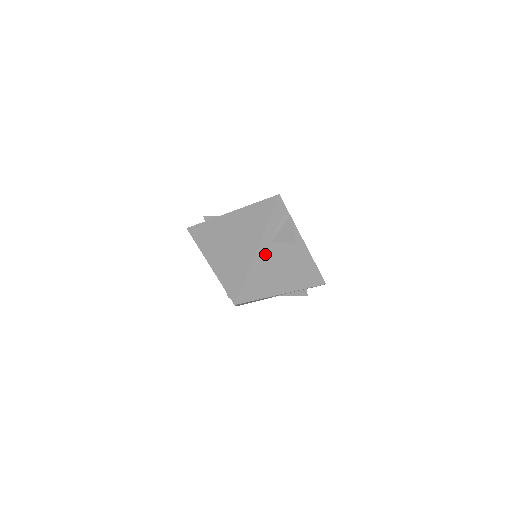
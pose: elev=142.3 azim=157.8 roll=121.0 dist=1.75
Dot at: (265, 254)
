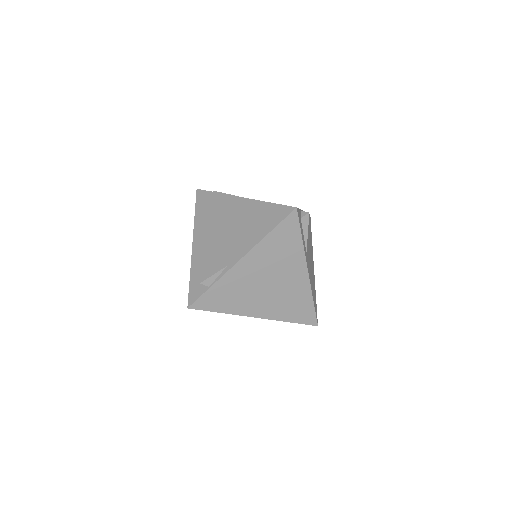
Dot at: (308, 265)
